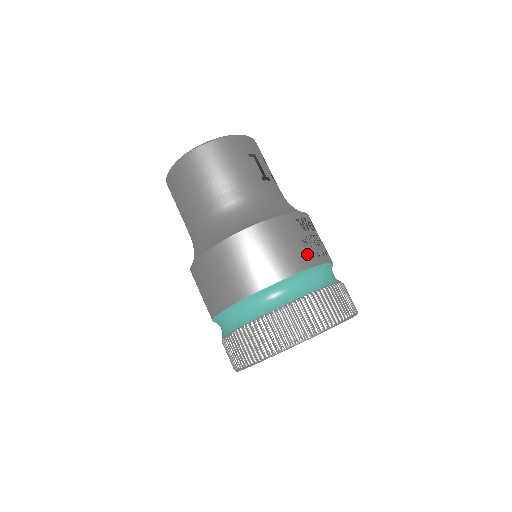
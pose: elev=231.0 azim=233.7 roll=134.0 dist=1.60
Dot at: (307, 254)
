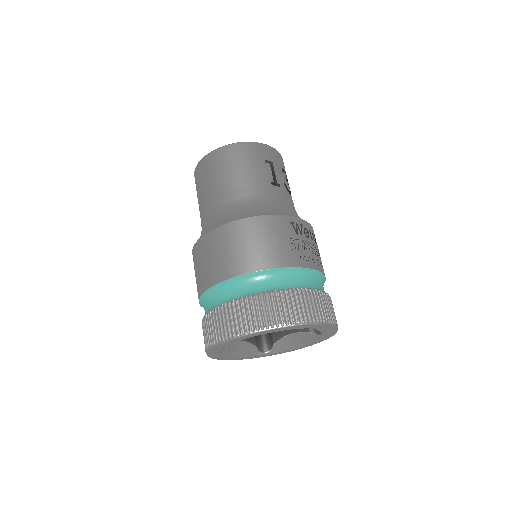
Dot at: (291, 254)
